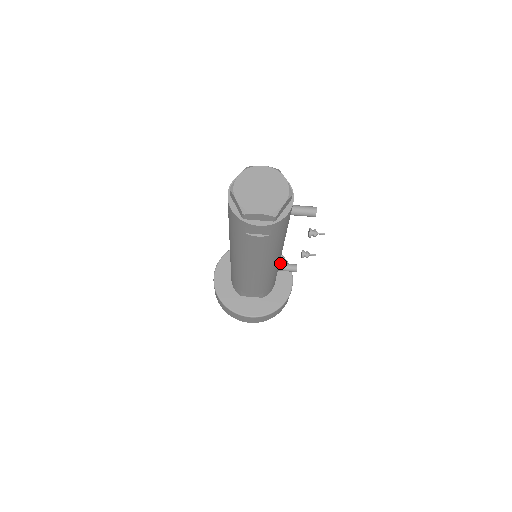
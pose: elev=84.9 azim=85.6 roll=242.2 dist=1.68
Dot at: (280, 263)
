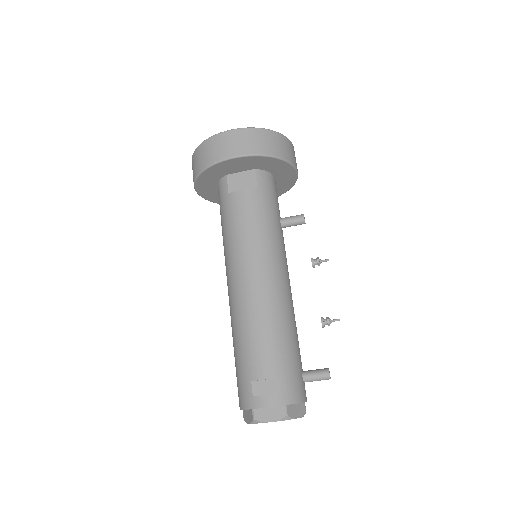
Dot at: (283, 226)
